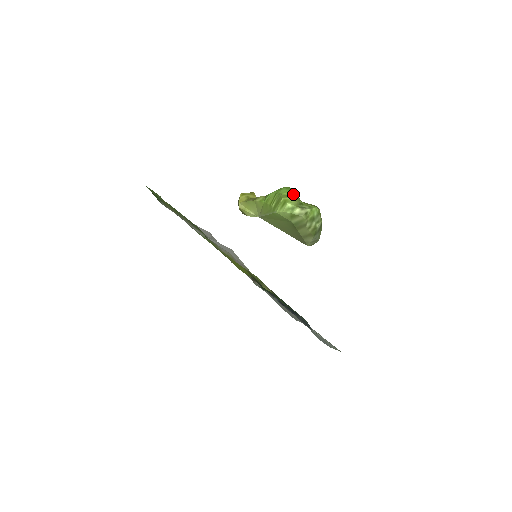
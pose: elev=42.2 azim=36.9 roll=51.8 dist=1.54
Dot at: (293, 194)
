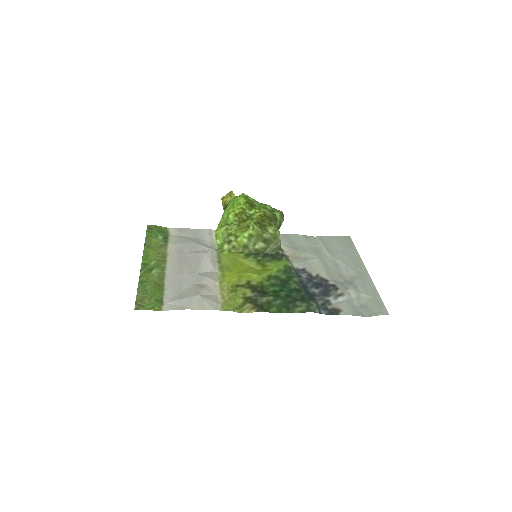
Dot at: (230, 216)
